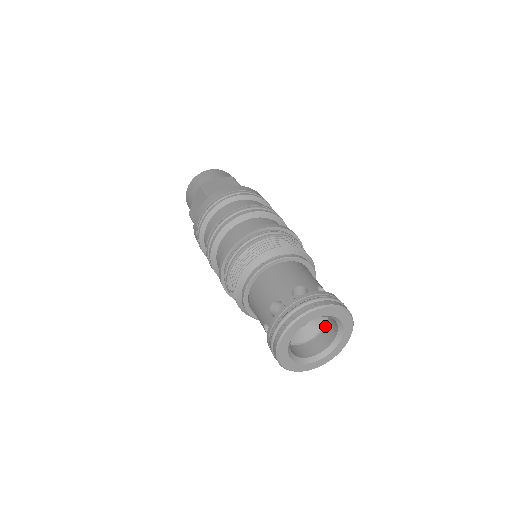
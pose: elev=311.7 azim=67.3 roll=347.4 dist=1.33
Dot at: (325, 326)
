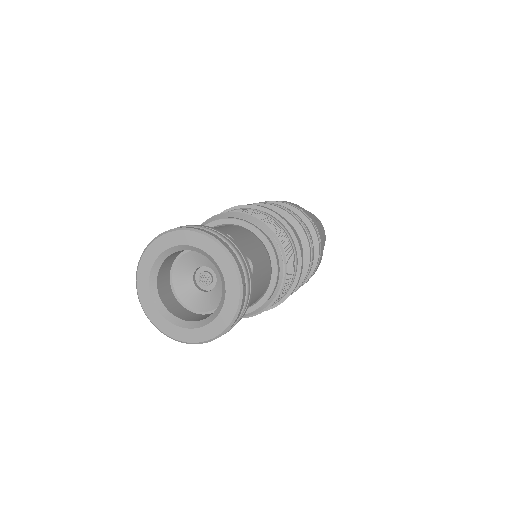
Dot at: occluded
